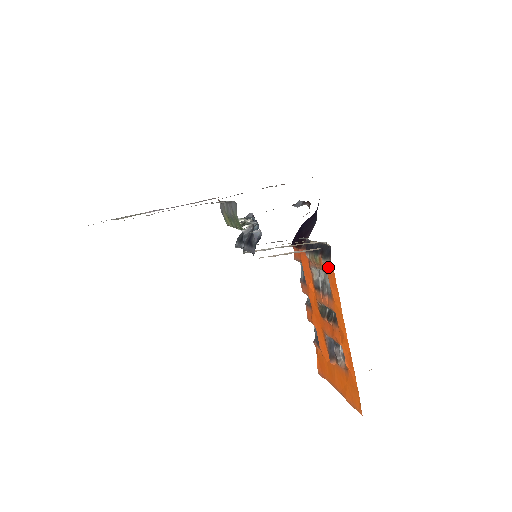
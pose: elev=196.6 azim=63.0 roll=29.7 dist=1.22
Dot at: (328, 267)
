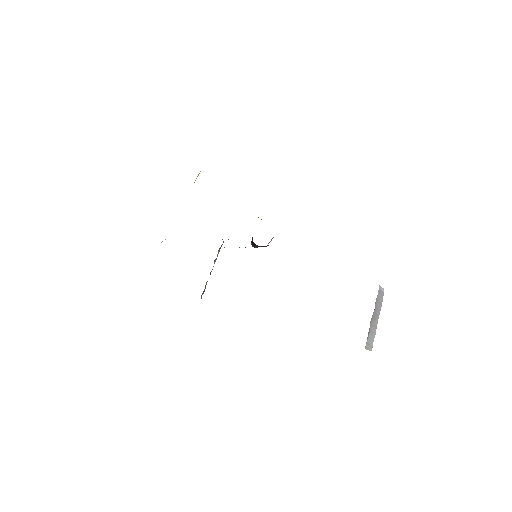
Dot at: occluded
